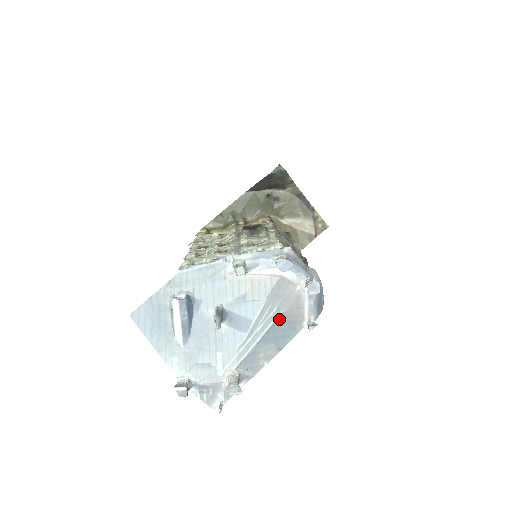
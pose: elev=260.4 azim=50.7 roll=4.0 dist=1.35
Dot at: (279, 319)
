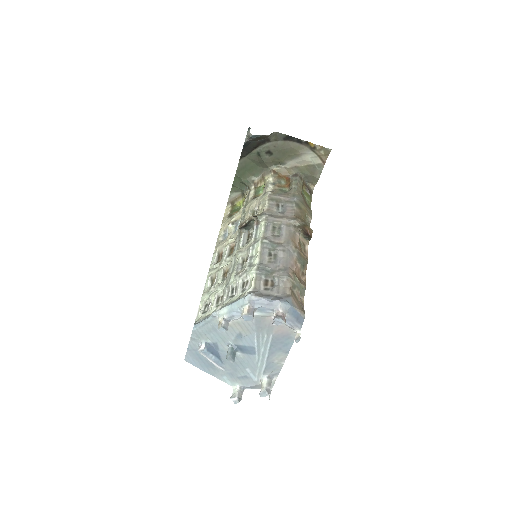
Dot at: (273, 339)
